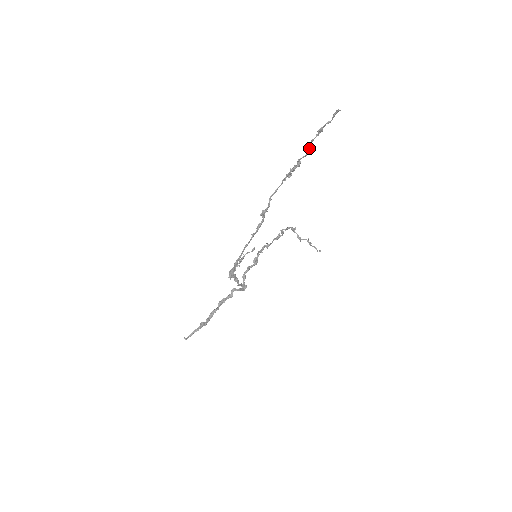
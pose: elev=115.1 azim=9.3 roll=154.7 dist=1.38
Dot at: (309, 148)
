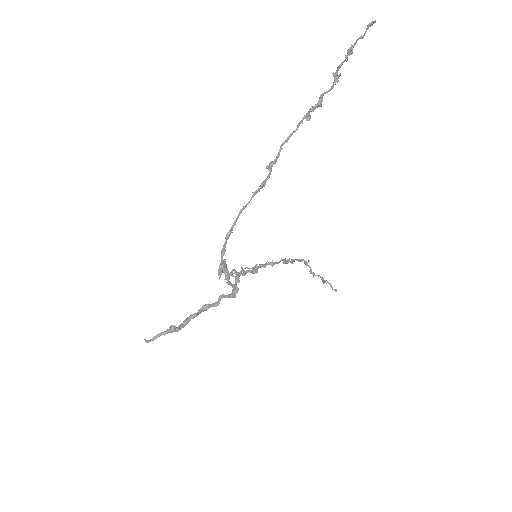
Dot at: (335, 78)
